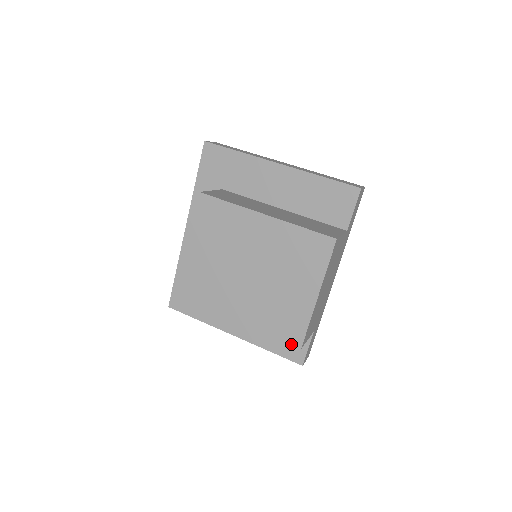
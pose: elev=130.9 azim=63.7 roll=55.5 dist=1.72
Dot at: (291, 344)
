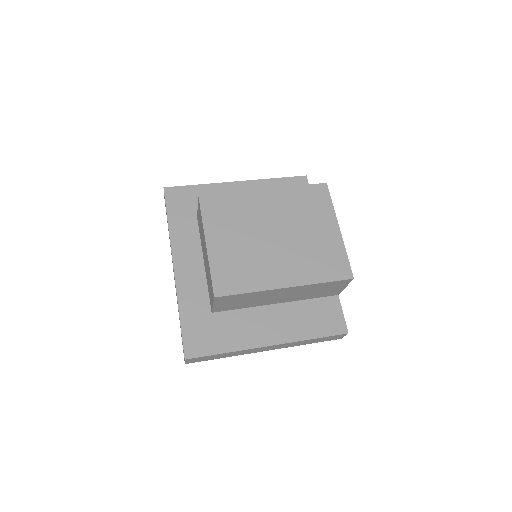
Dot at: (344, 279)
